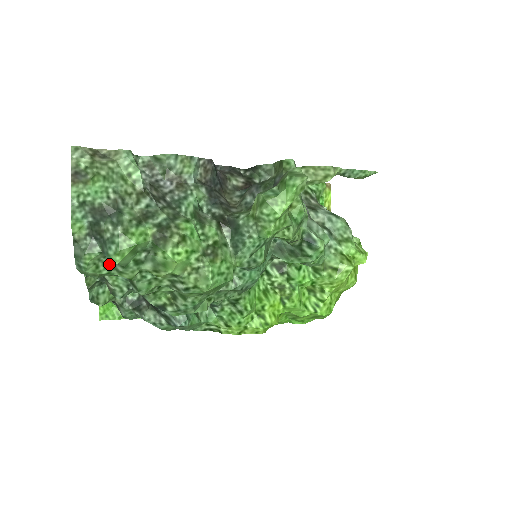
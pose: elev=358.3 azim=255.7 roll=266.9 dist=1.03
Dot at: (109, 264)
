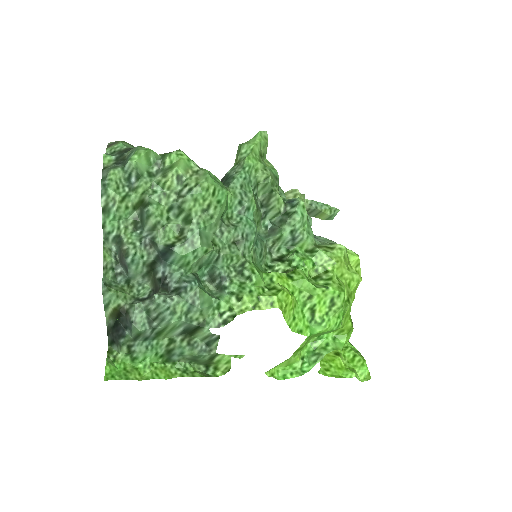
Dot at: (127, 187)
